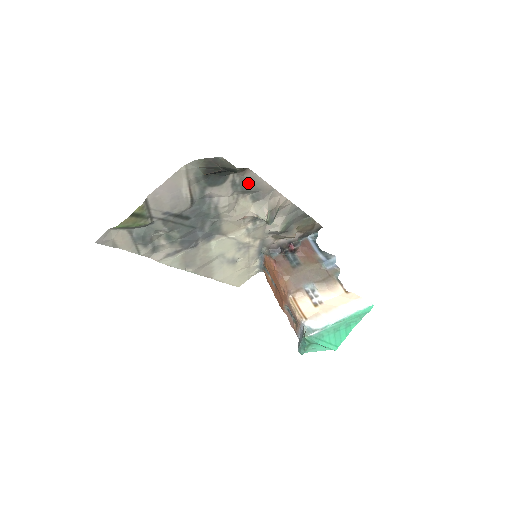
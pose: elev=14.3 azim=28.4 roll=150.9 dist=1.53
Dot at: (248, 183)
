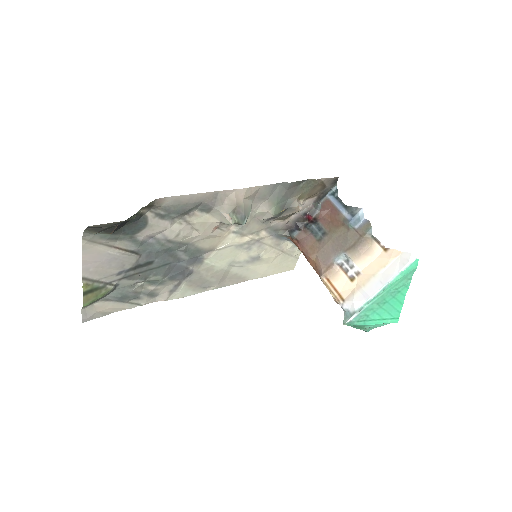
Dot at: (177, 206)
